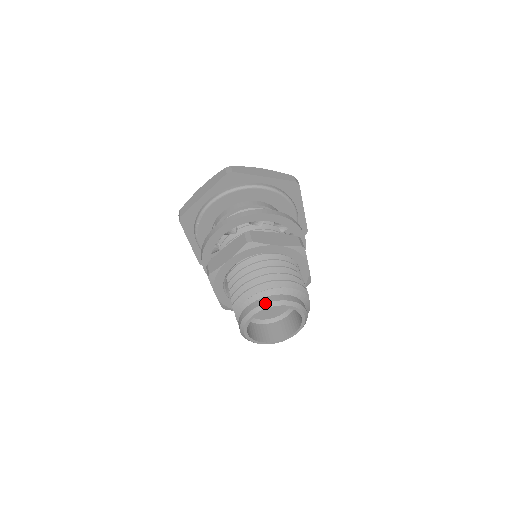
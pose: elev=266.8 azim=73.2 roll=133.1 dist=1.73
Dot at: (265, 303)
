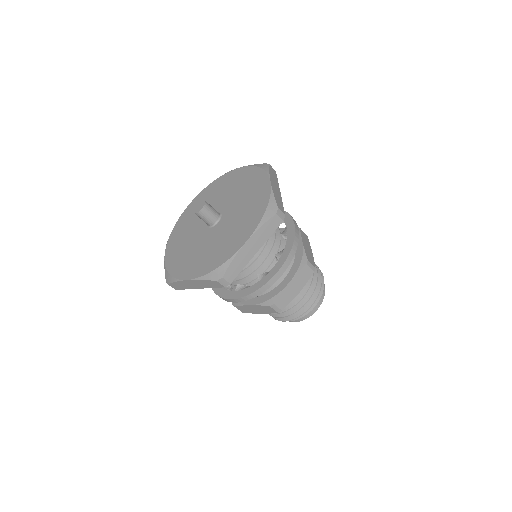
Dot at: occluded
